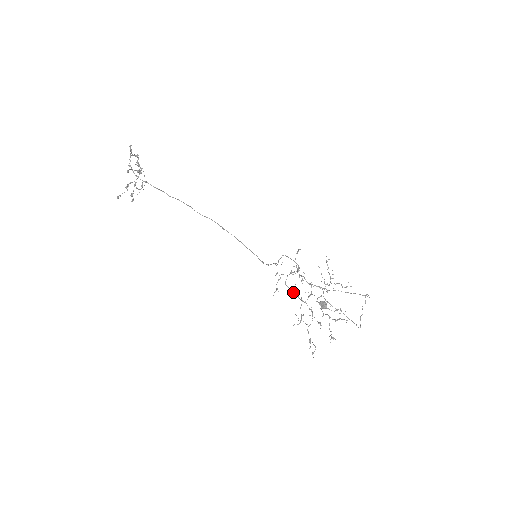
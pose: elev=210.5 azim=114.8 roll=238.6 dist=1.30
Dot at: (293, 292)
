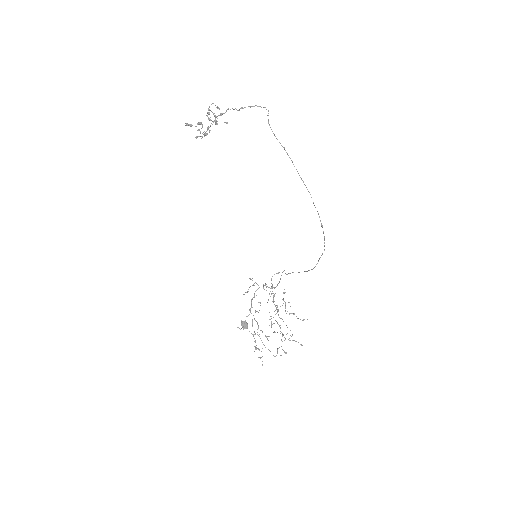
Dot at: (251, 301)
